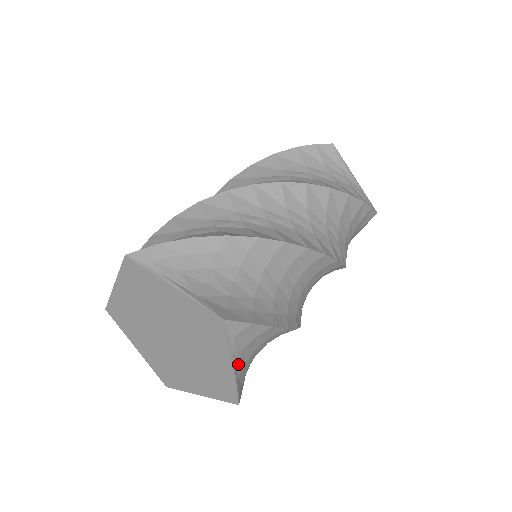
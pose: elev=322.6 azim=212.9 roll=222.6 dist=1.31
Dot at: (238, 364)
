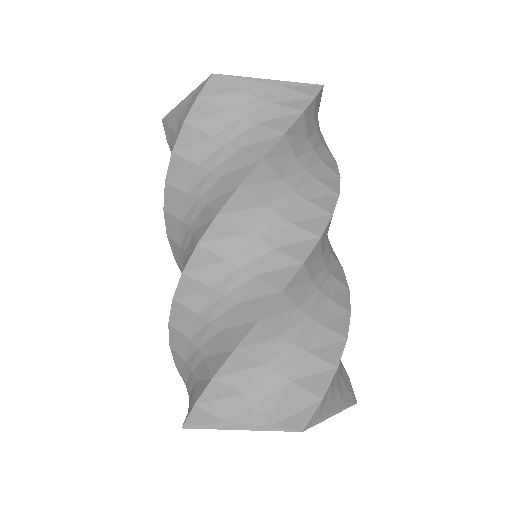
Dot at: occluded
